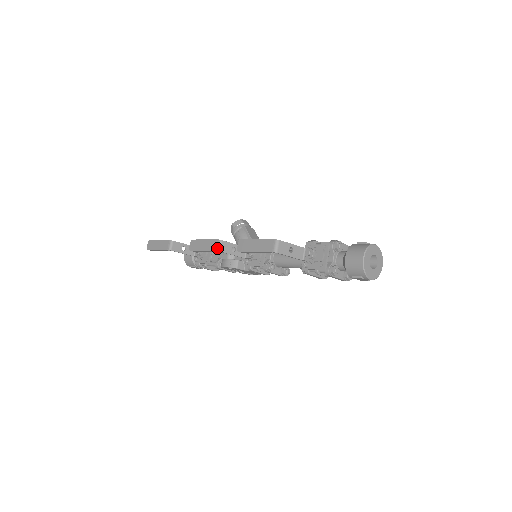
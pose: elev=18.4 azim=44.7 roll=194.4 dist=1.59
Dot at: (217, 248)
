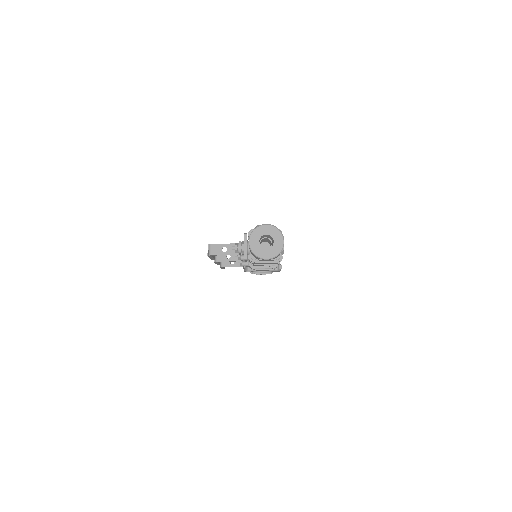
Dot at: (215, 259)
